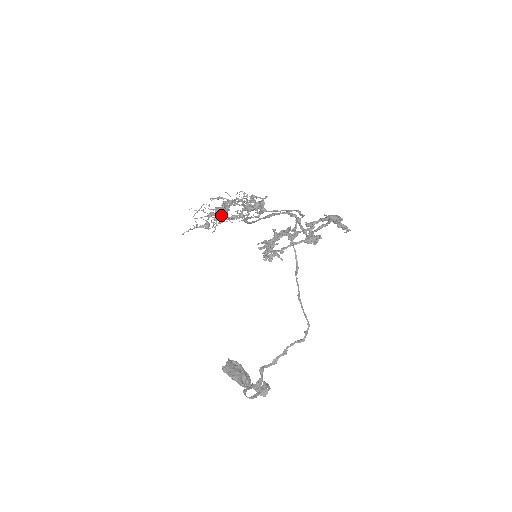
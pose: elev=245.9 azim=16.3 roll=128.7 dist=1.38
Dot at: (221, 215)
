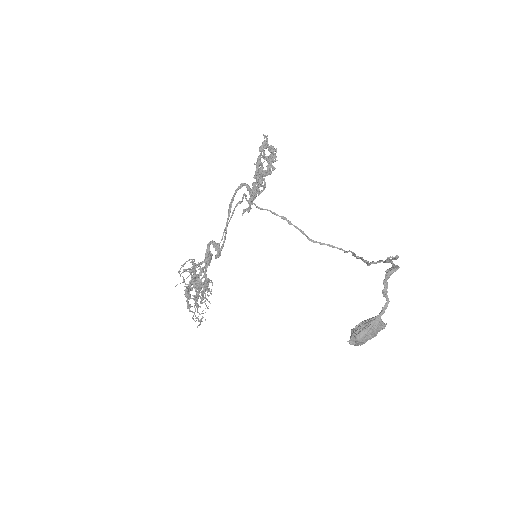
Dot at: (197, 285)
